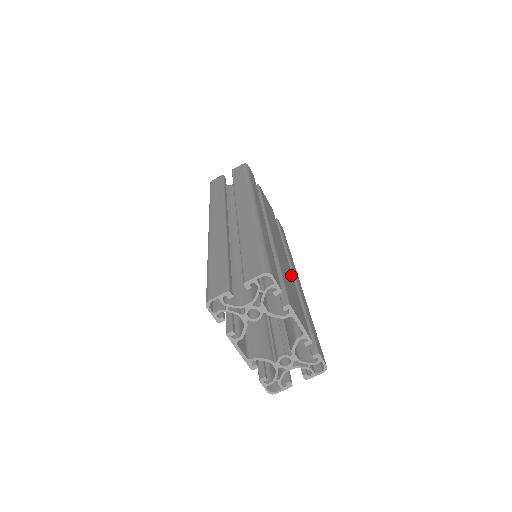
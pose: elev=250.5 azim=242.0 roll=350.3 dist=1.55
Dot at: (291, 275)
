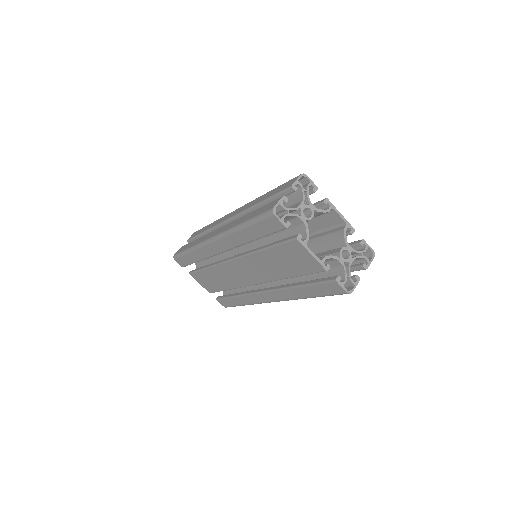
Dot at: occluded
